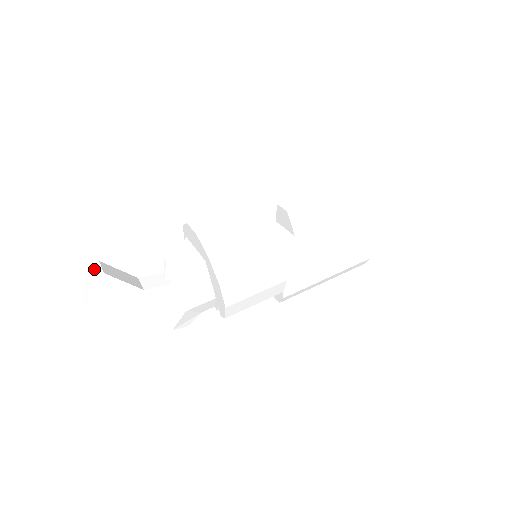
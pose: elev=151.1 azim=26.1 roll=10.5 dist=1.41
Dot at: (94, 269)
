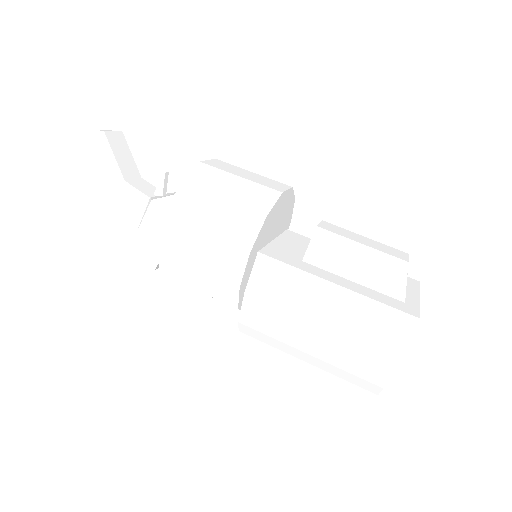
Dot at: occluded
